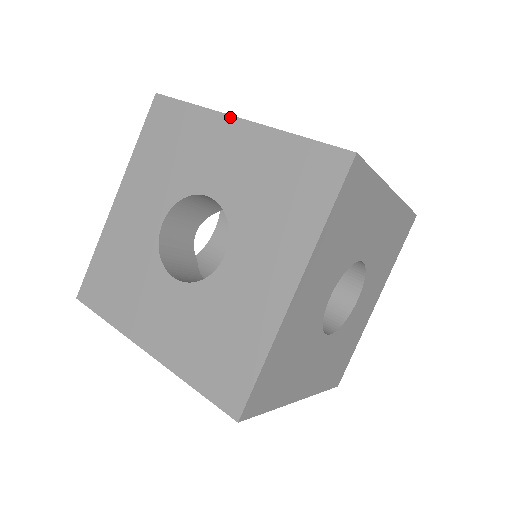
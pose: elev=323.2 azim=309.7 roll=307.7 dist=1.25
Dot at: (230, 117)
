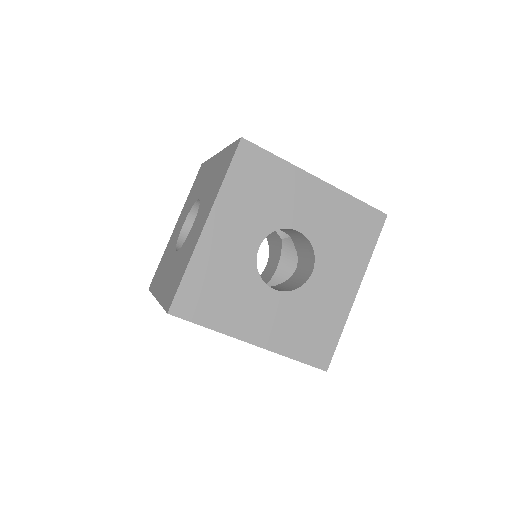
Dot at: (216, 155)
